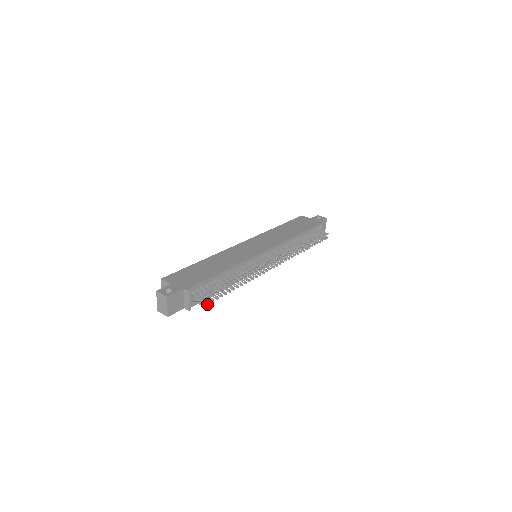
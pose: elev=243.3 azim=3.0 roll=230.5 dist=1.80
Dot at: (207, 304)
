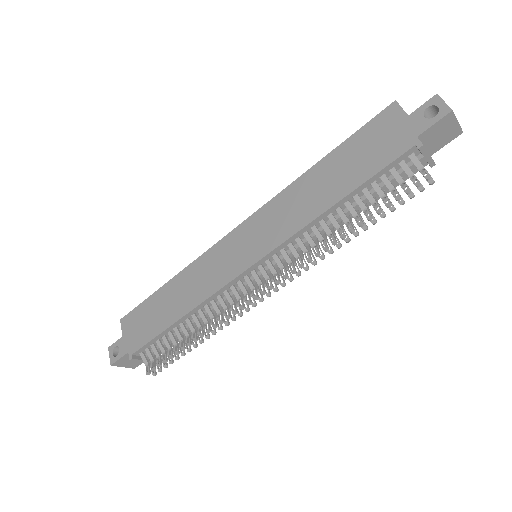
Dot at: (159, 371)
